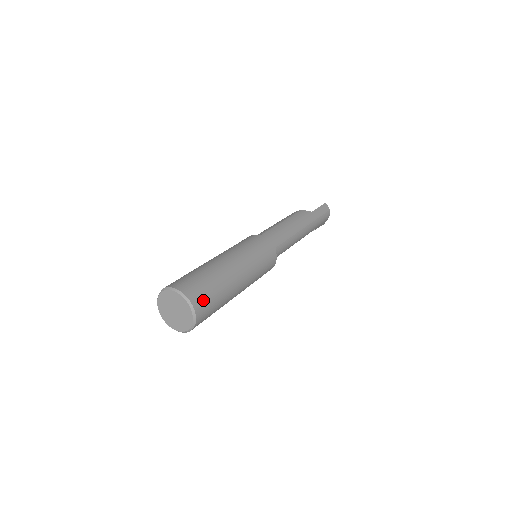
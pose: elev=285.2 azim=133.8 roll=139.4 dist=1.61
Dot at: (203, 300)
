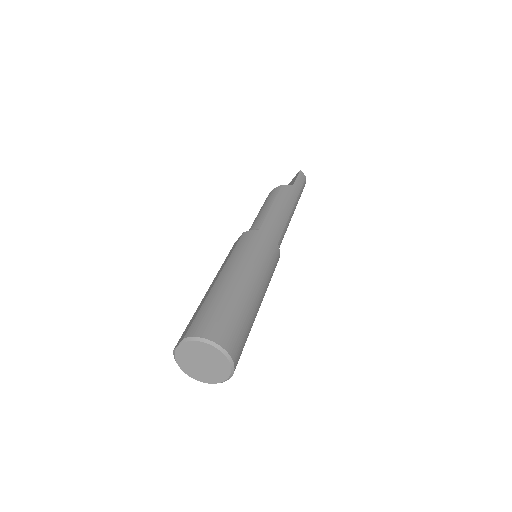
Dot at: (237, 343)
